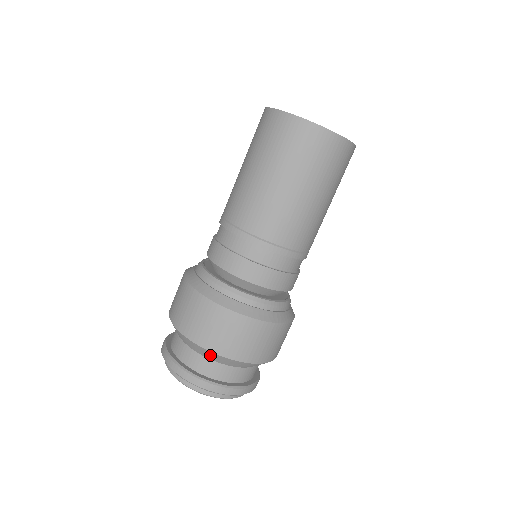
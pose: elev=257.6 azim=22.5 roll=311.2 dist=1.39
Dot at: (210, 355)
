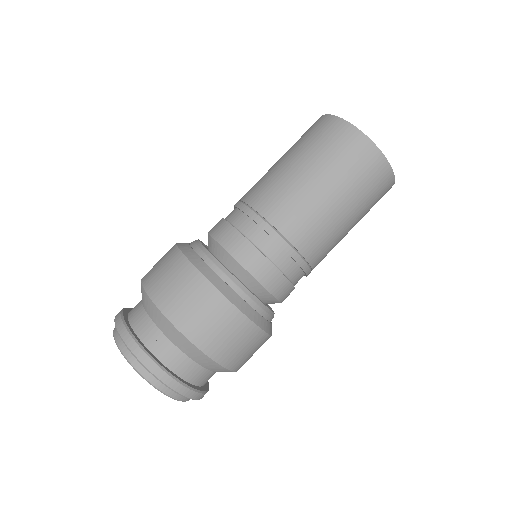
Dot at: (142, 293)
